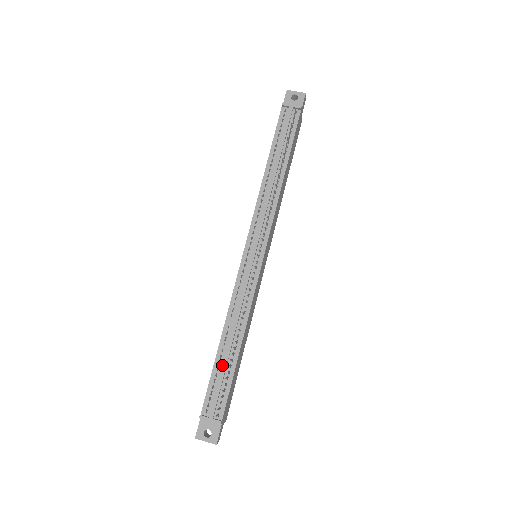
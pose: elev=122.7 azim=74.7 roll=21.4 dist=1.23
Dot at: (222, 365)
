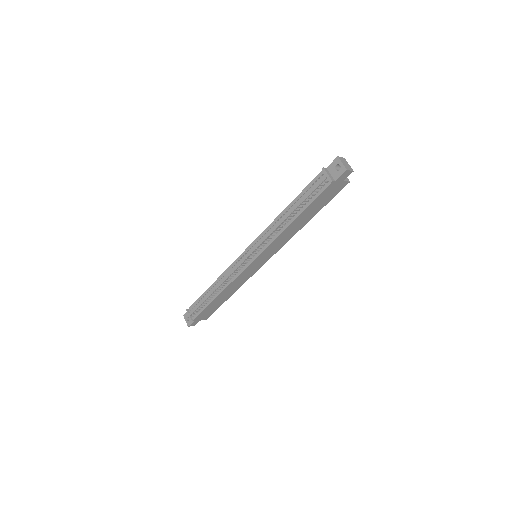
Dot at: (204, 298)
